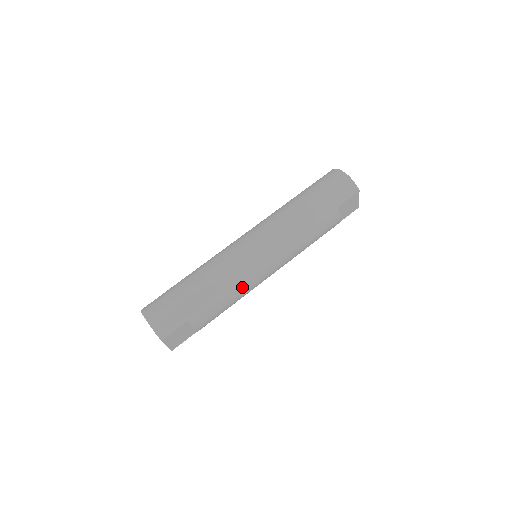
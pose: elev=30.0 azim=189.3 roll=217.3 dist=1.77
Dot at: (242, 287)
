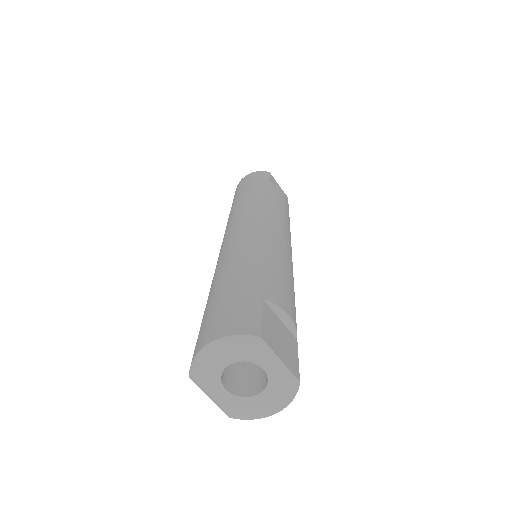
Dot at: (276, 251)
